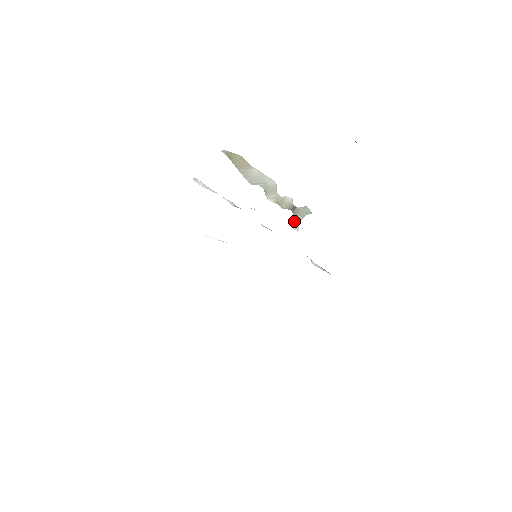
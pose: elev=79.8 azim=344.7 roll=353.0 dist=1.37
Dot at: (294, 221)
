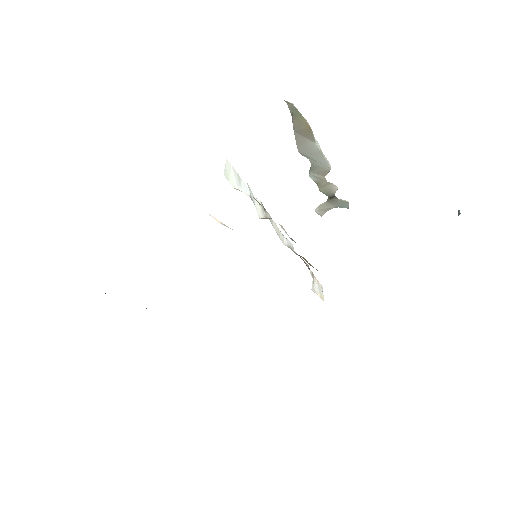
Dot at: (323, 207)
